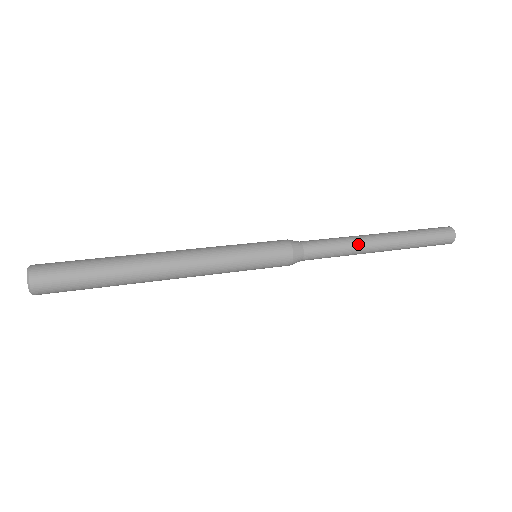
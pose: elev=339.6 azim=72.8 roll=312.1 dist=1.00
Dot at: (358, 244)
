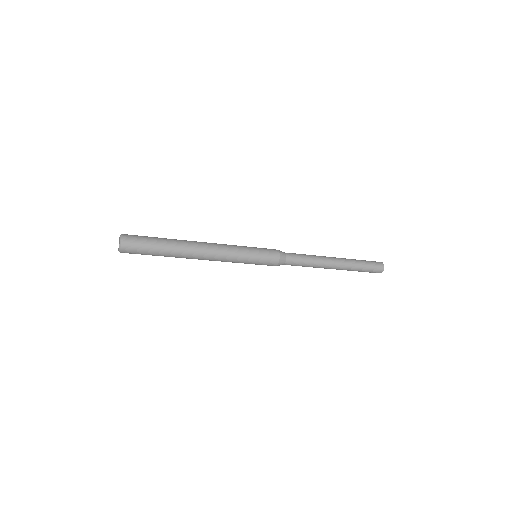
Dot at: (321, 259)
